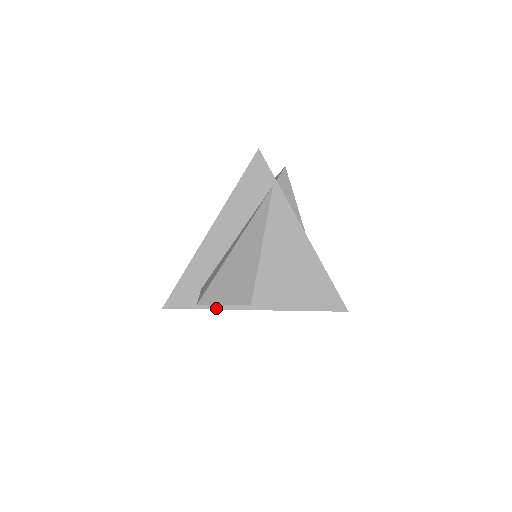
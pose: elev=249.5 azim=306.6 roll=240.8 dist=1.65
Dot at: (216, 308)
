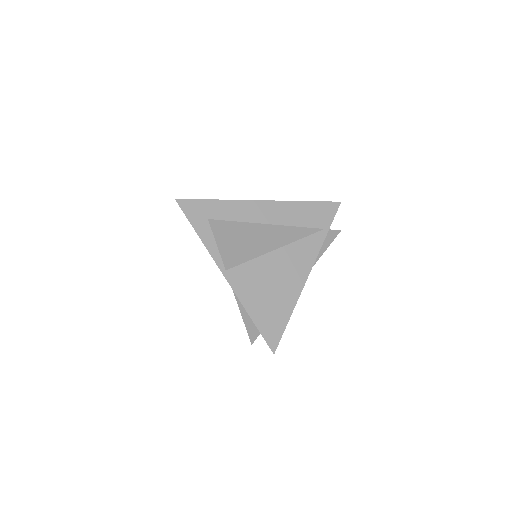
Dot at: (205, 243)
